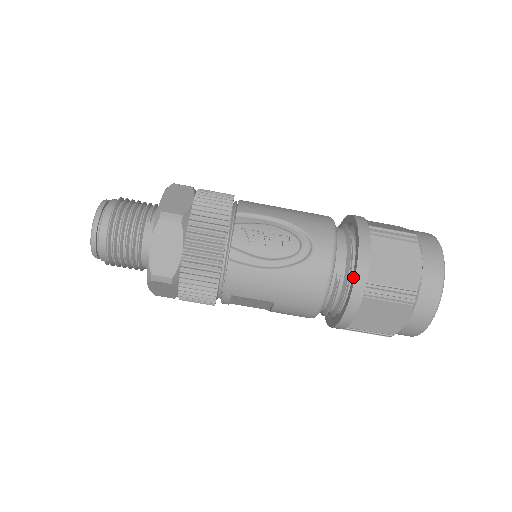
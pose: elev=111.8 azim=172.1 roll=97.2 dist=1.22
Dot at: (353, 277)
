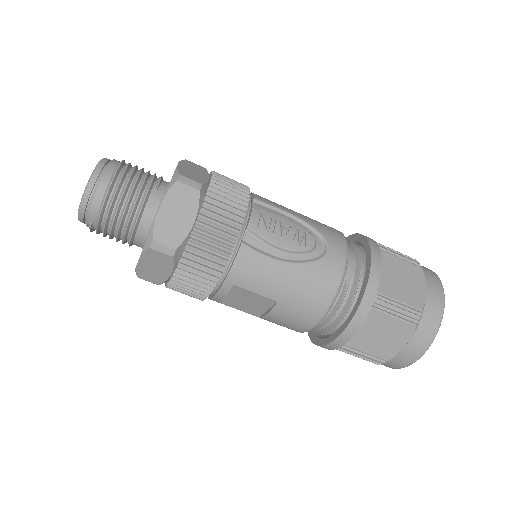
Dot at: (364, 286)
